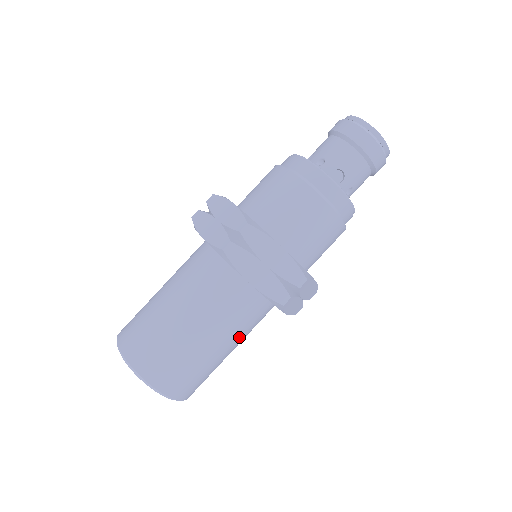
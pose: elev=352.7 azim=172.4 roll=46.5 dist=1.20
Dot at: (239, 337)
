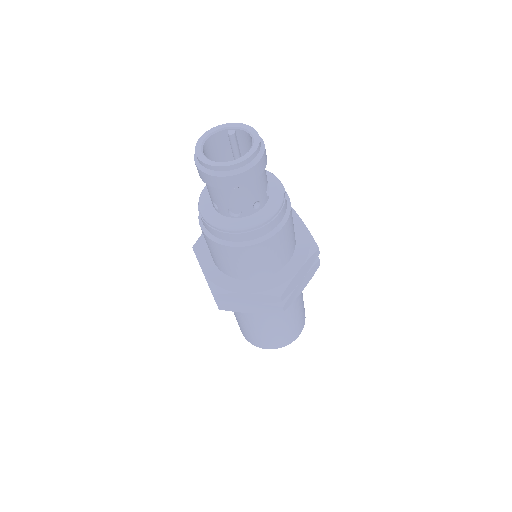
Dot at: (290, 309)
